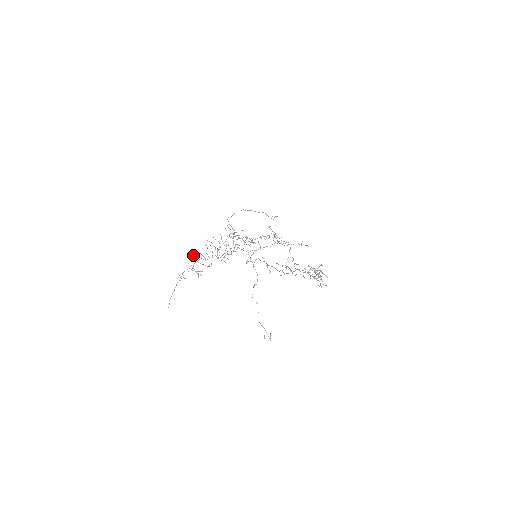
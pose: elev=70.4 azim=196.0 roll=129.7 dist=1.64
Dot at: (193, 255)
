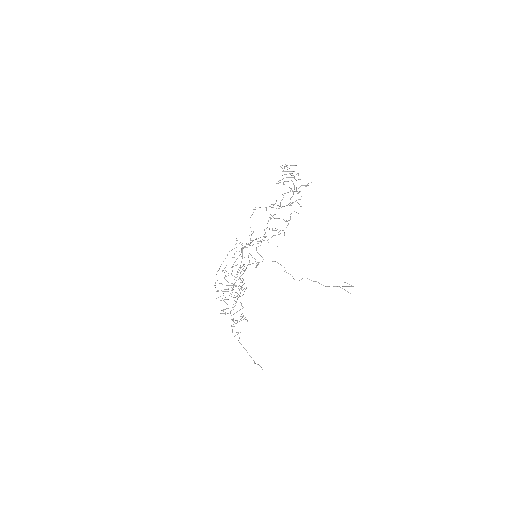
Dot at: occluded
